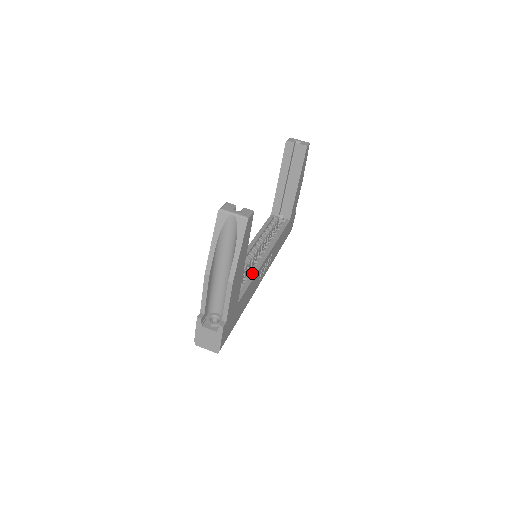
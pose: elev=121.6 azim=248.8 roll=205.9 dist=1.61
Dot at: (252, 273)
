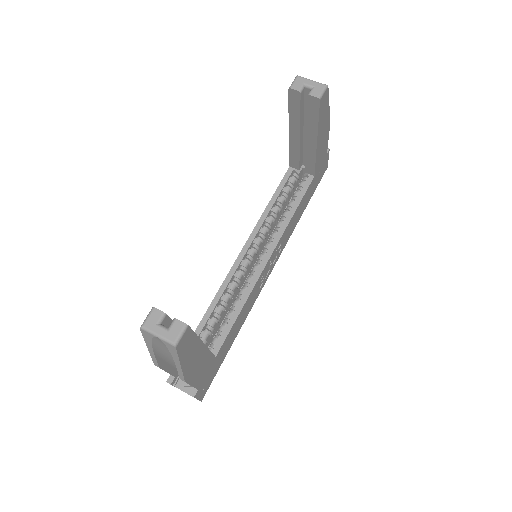
Dot at: (242, 298)
